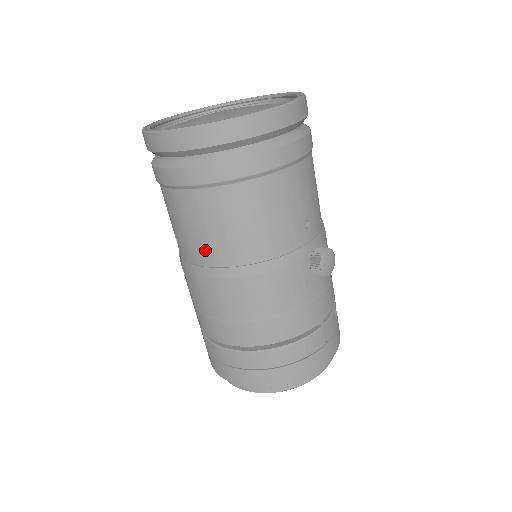
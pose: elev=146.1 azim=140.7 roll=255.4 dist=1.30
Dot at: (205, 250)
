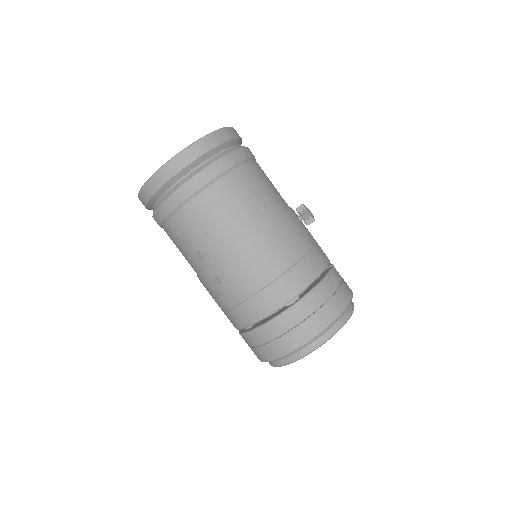
Dot at: (233, 231)
